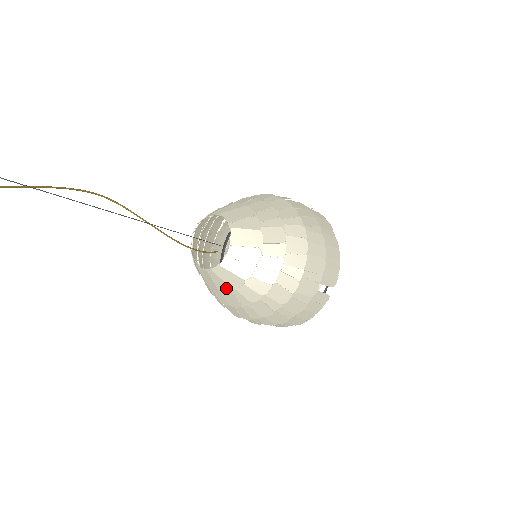
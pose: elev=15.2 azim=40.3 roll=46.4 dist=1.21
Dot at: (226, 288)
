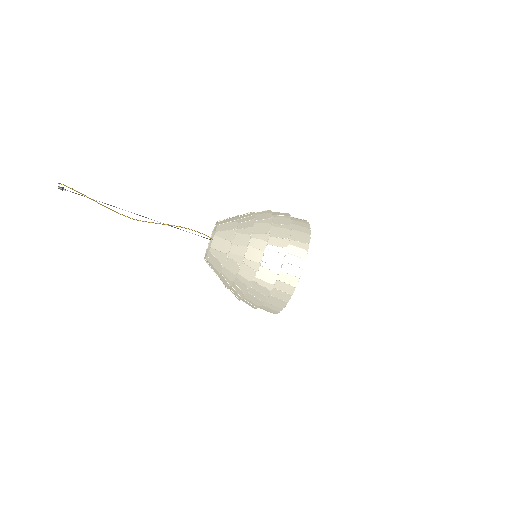
Dot at: (232, 235)
